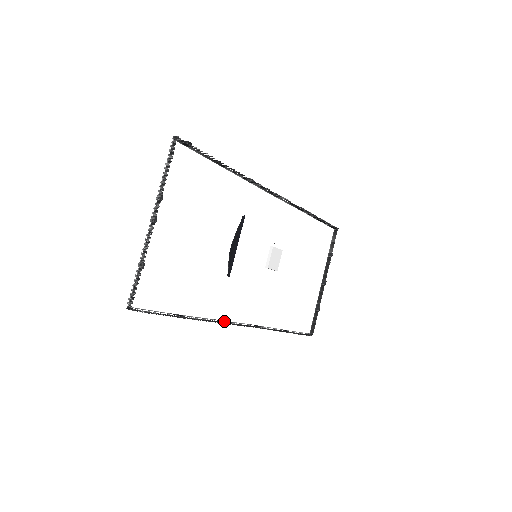
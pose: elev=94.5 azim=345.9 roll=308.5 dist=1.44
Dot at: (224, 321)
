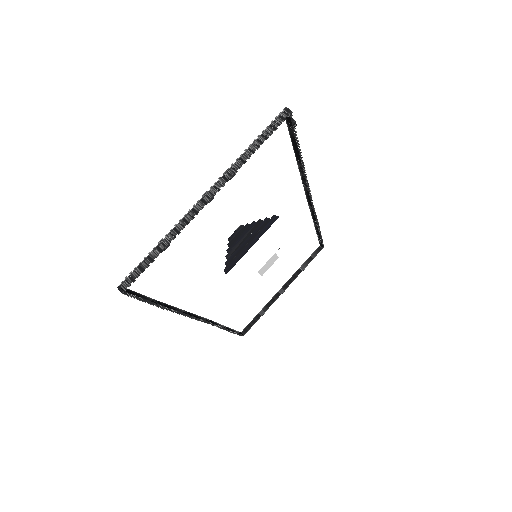
Dot at: (193, 315)
